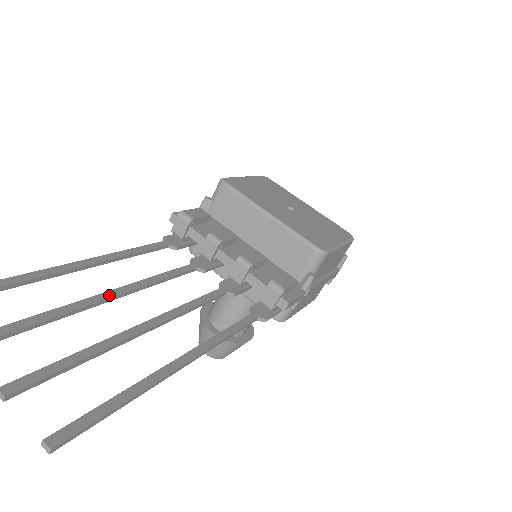
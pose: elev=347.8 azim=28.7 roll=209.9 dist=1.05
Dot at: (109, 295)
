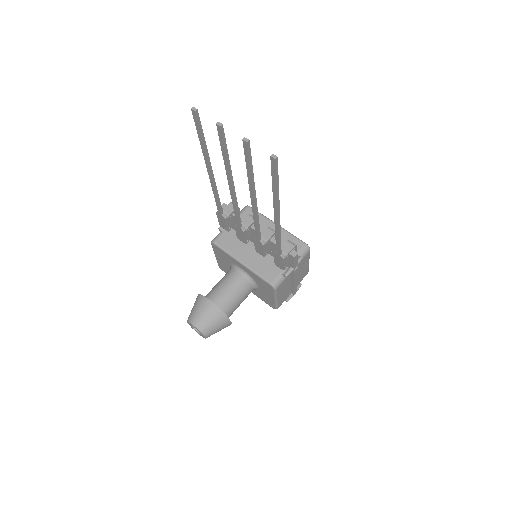
Dot at: (232, 182)
